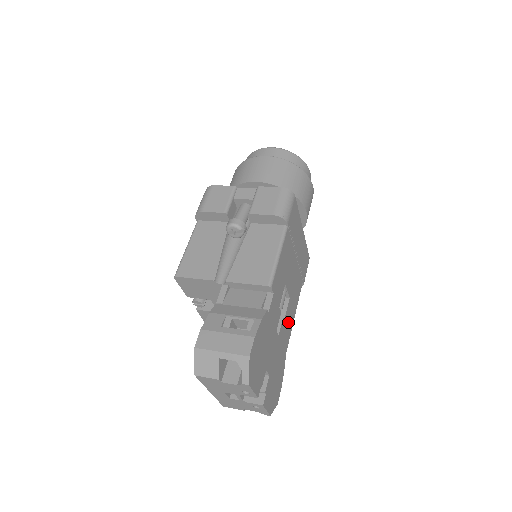
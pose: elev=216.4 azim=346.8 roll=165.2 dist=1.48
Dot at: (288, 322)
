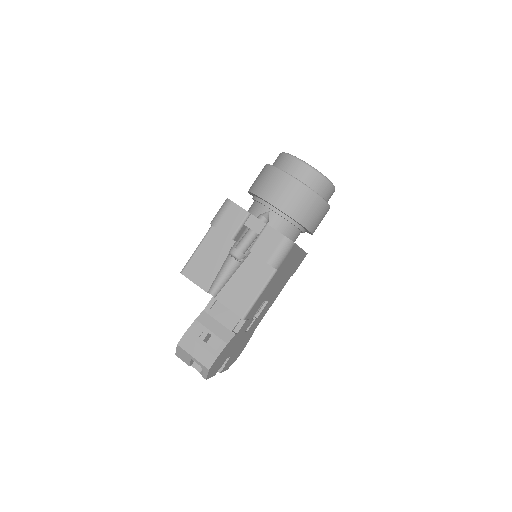
Dot at: (263, 313)
